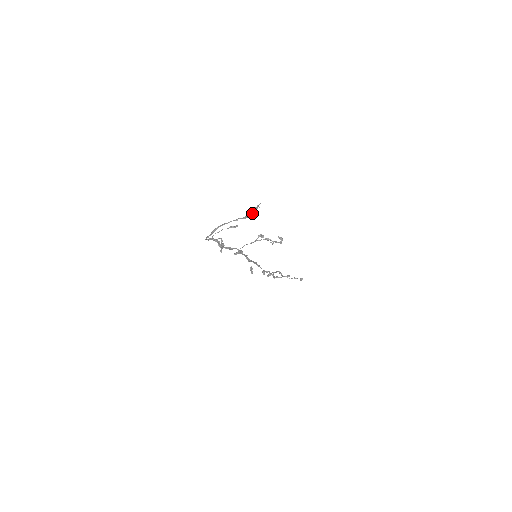
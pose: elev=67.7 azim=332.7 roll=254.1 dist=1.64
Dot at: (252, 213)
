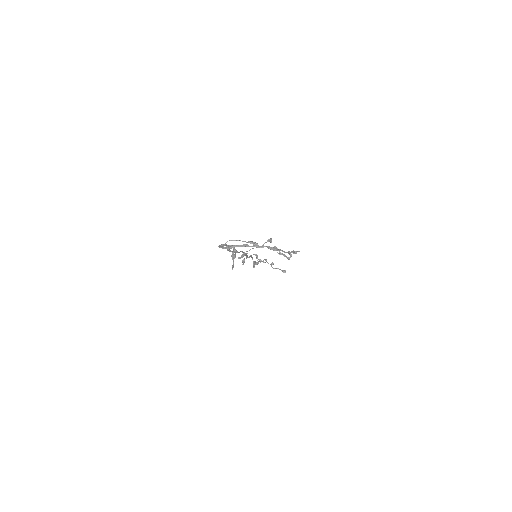
Dot at: (284, 252)
